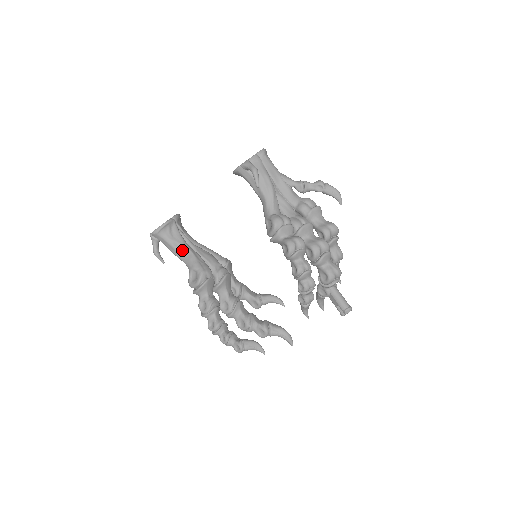
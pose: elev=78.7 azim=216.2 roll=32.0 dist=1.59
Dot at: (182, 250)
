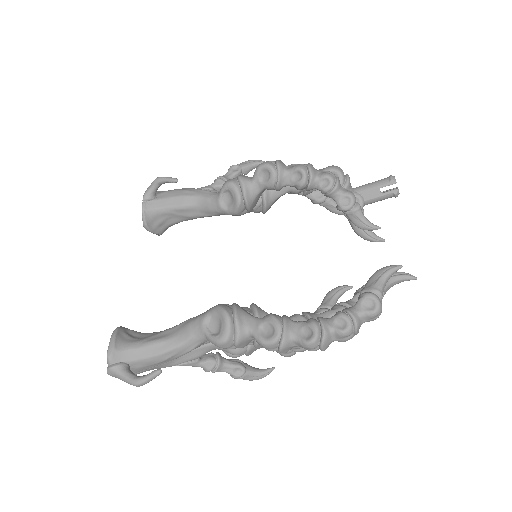
Dot at: (168, 334)
